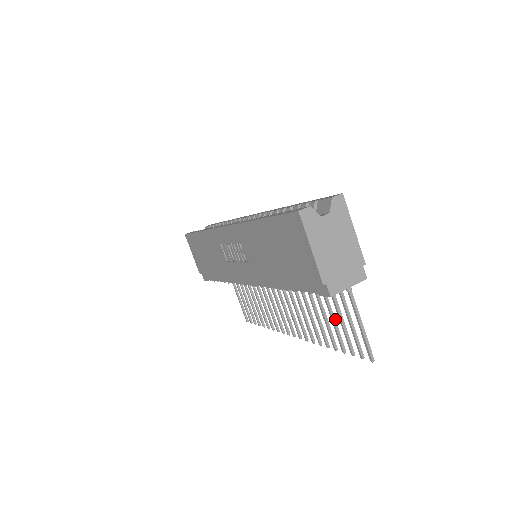
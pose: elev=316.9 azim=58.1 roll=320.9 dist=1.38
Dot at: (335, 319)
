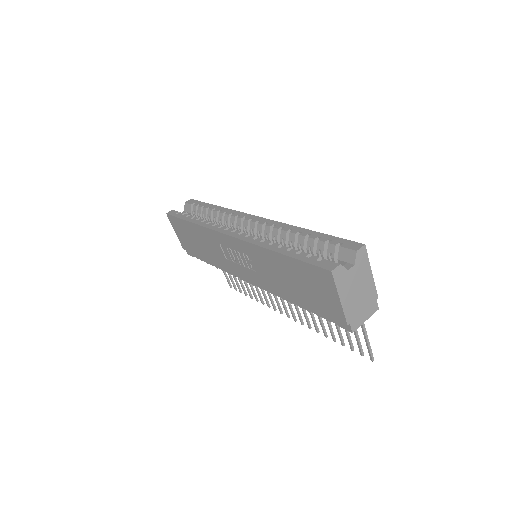
Dot at: occluded
